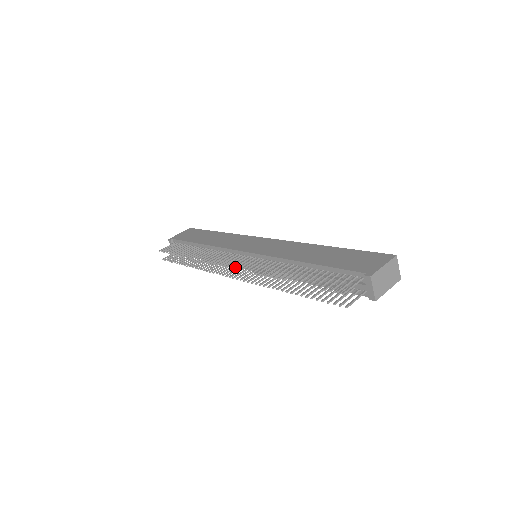
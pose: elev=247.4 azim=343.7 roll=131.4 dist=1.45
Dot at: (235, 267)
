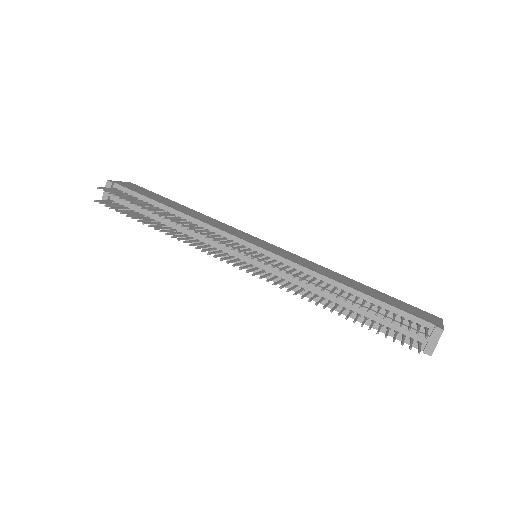
Dot at: (253, 257)
